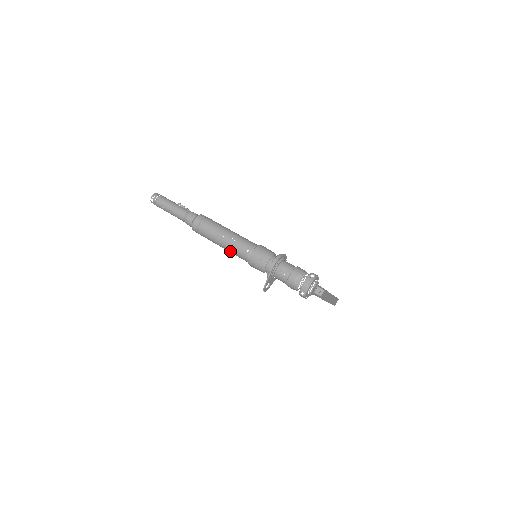
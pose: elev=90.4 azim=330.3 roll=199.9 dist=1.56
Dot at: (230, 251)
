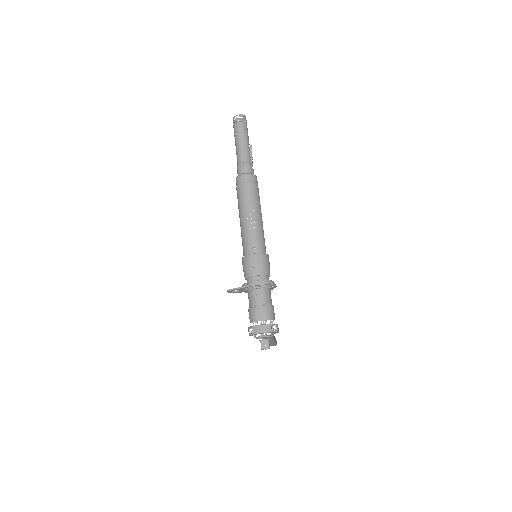
Dot at: (242, 231)
